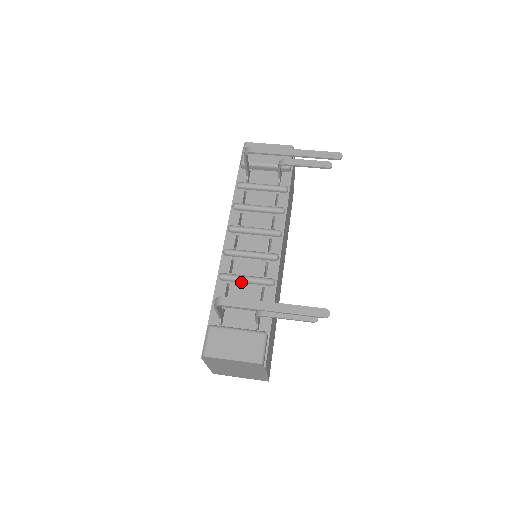
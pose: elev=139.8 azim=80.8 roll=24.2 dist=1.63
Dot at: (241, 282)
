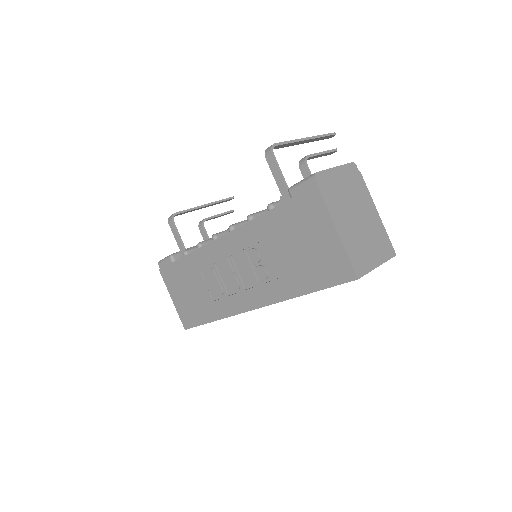
Dot at: occluded
